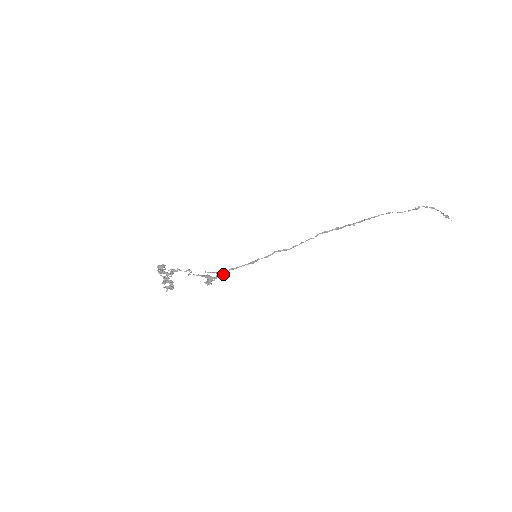
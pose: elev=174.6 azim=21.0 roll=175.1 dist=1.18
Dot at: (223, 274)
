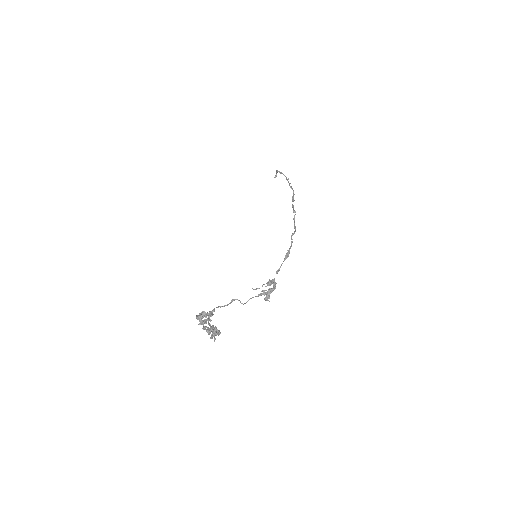
Dot at: (273, 281)
